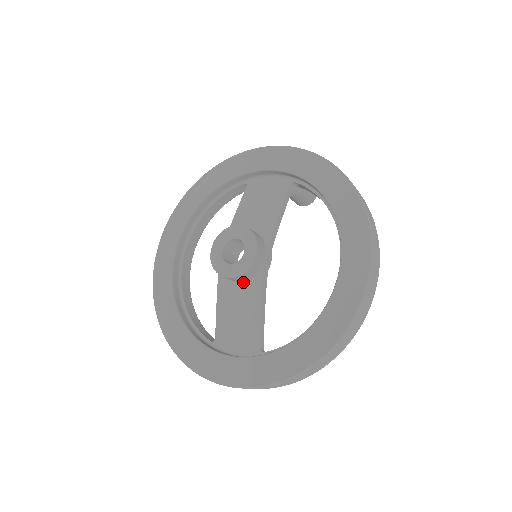
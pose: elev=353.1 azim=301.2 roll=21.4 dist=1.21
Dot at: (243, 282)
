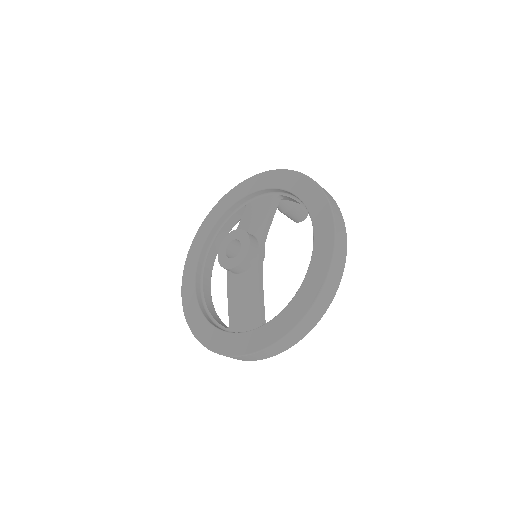
Dot at: (244, 273)
